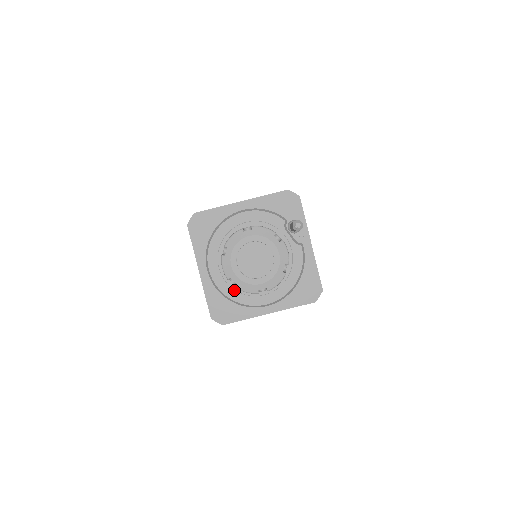
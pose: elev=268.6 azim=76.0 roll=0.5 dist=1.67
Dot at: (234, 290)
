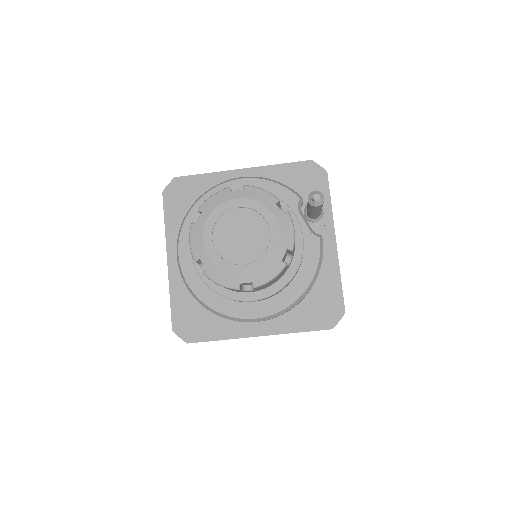
Dot at: (210, 290)
